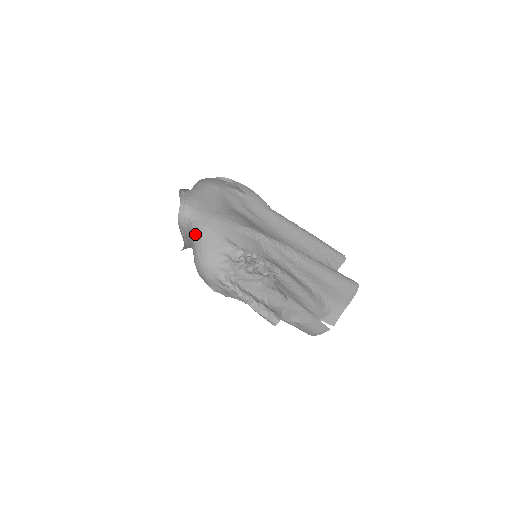
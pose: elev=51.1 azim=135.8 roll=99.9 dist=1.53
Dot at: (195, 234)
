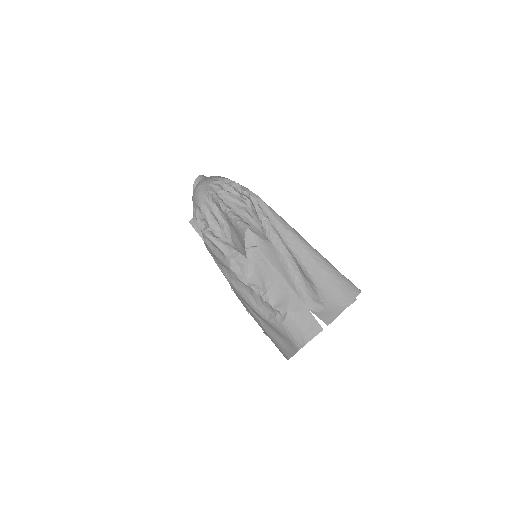
Dot at: occluded
